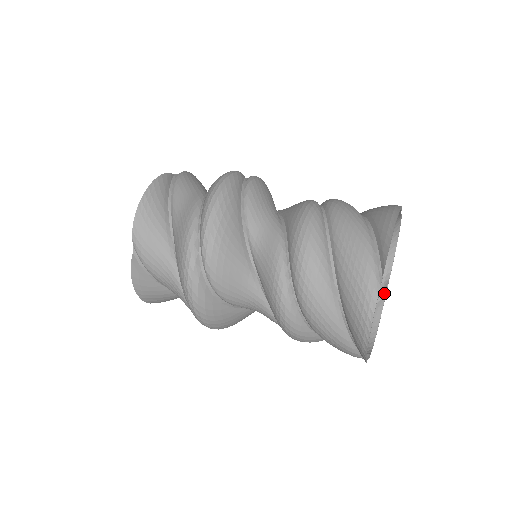
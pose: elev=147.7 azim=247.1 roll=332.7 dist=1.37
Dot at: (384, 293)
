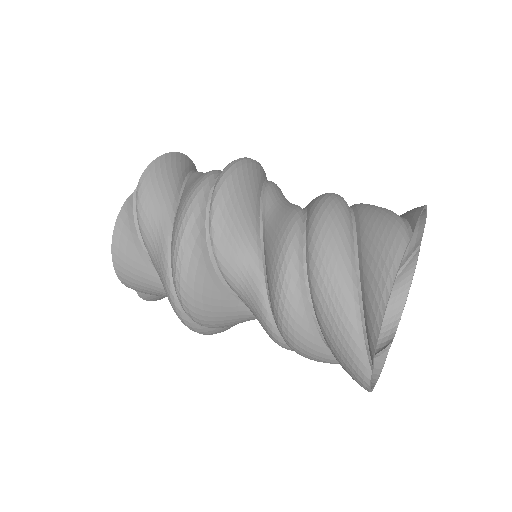
Dot at: (416, 251)
